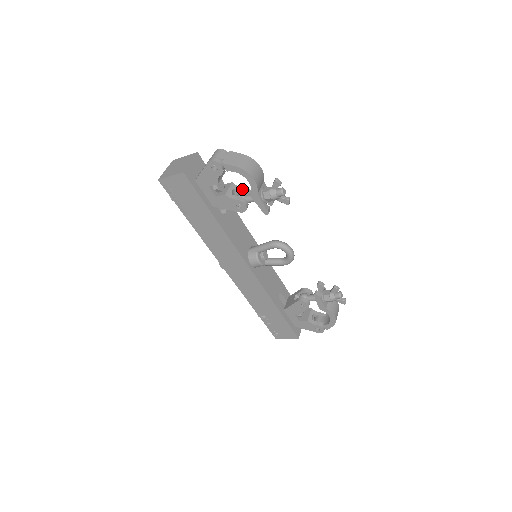
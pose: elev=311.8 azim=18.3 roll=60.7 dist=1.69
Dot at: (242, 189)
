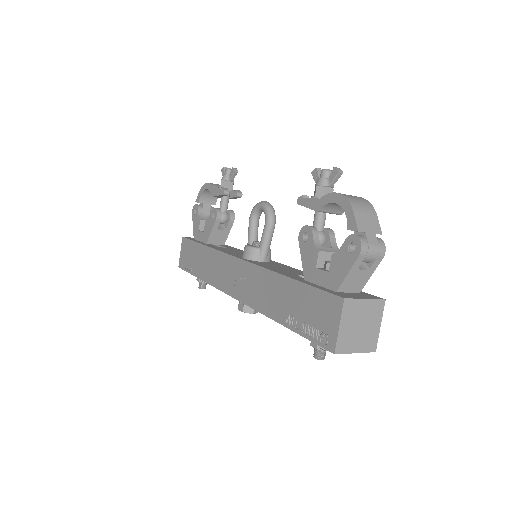
Dot at: occluded
